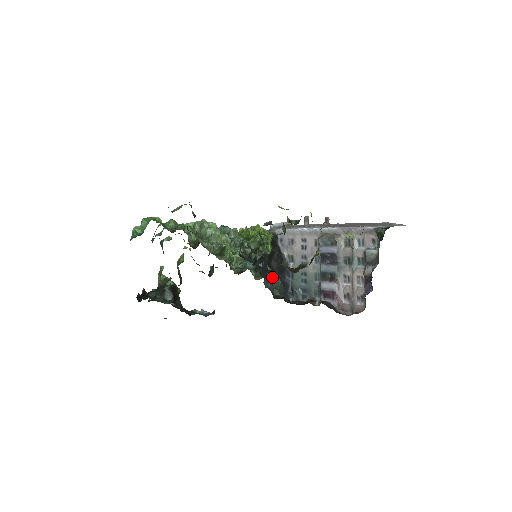
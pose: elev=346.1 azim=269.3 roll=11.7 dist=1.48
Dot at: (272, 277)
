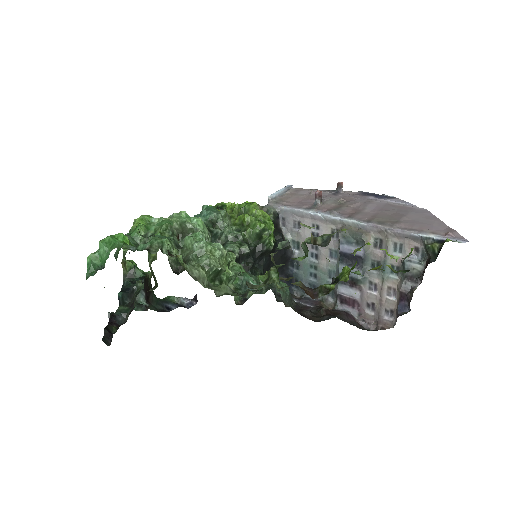
Dot at: (280, 290)
